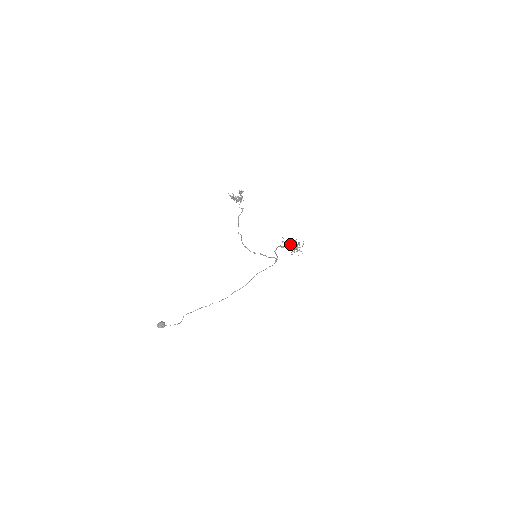
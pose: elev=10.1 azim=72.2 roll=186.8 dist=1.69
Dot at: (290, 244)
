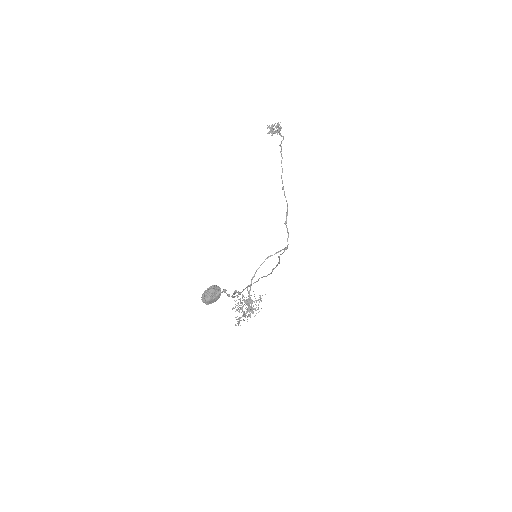
Dot at: occluded
